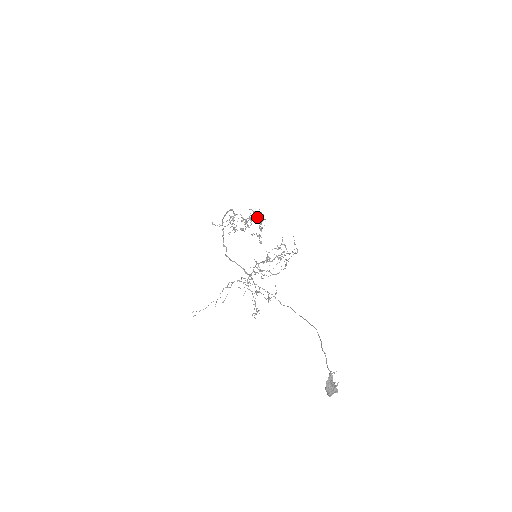
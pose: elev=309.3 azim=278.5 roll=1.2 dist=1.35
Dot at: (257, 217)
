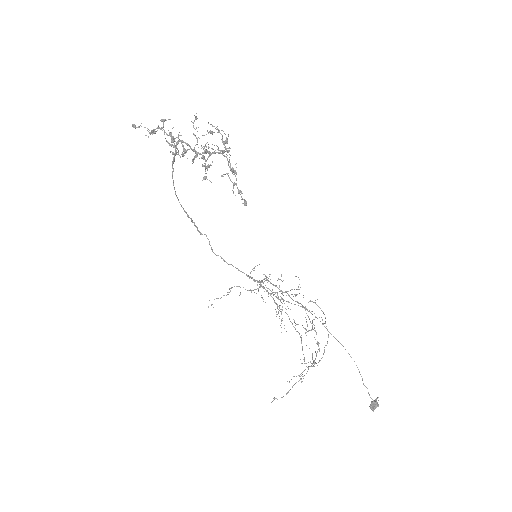
Dot at: occluded
